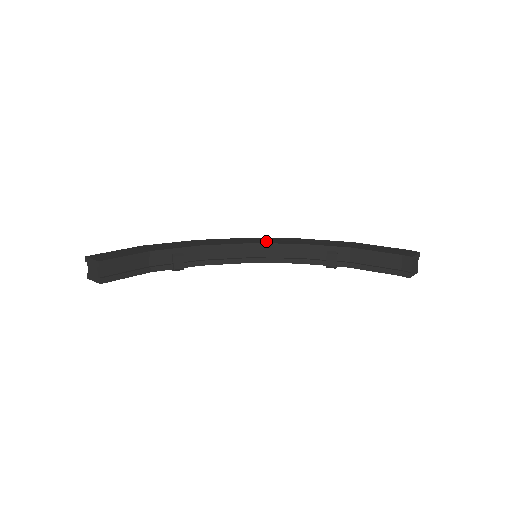
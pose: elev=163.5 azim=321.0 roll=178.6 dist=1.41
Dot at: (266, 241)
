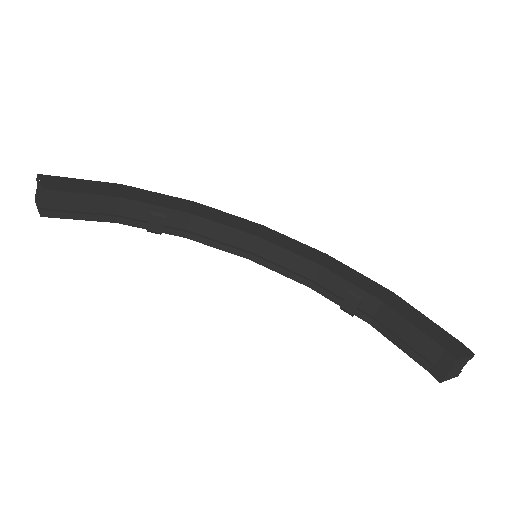
Dot at: (279, 241)
